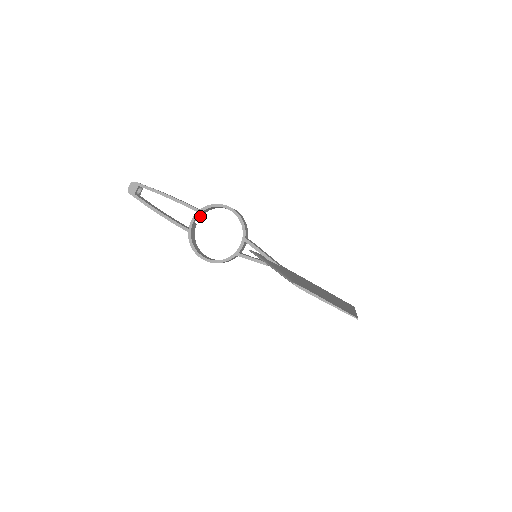
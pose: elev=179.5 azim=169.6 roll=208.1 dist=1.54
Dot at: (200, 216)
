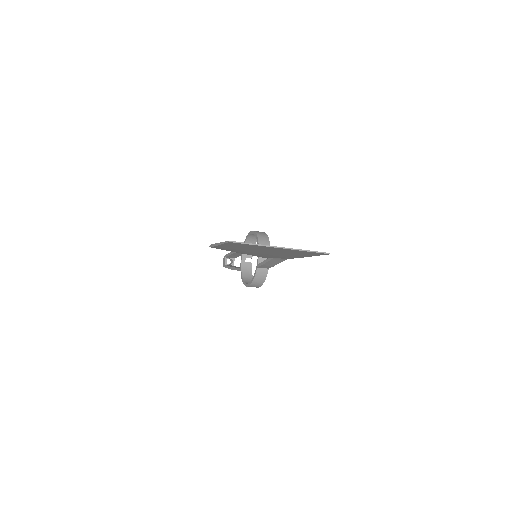
Dot at: occluded
